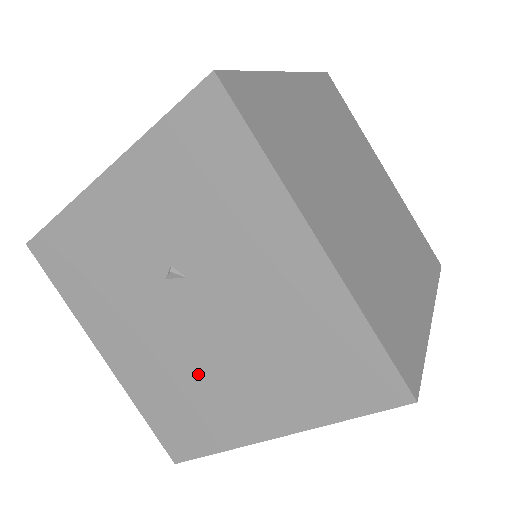
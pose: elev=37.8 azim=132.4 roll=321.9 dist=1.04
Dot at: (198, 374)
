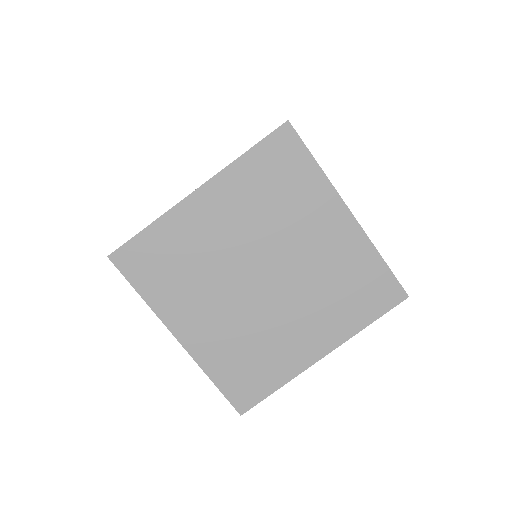
Dot at: occluded
